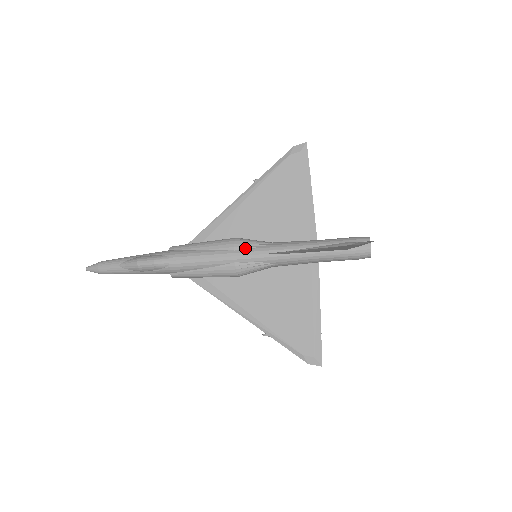
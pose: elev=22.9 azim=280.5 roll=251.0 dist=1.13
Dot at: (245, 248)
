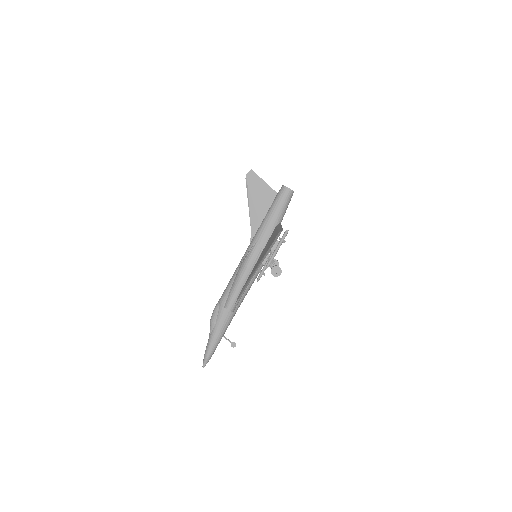
Dot at: occluded
